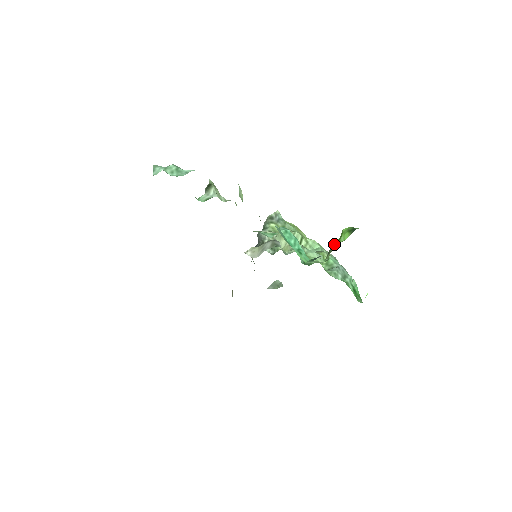
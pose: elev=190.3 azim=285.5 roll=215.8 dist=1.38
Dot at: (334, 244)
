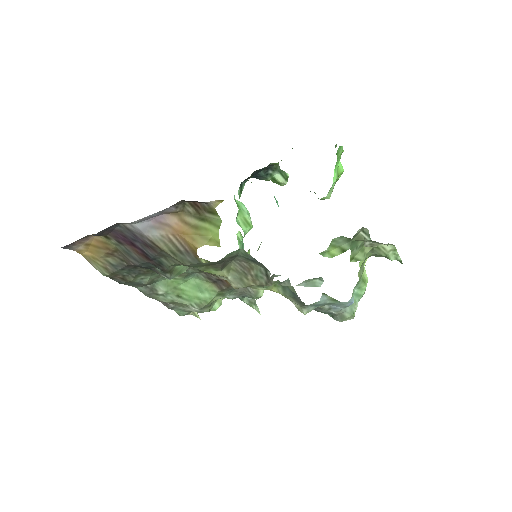
Dot at: occluded
